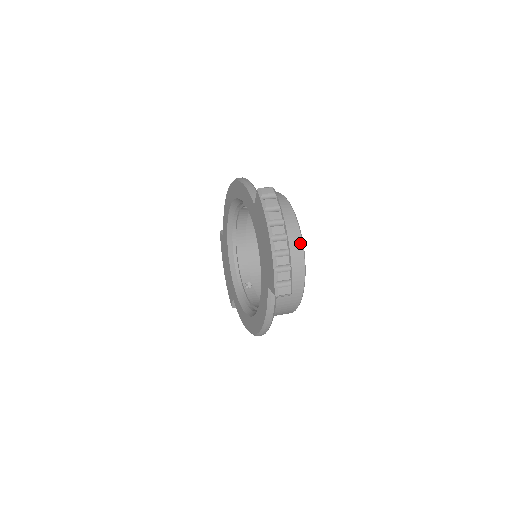
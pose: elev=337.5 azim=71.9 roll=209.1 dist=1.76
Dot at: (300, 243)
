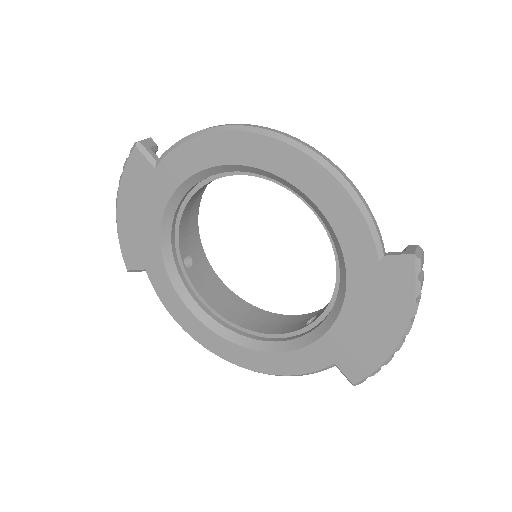
Dot at: occluded
